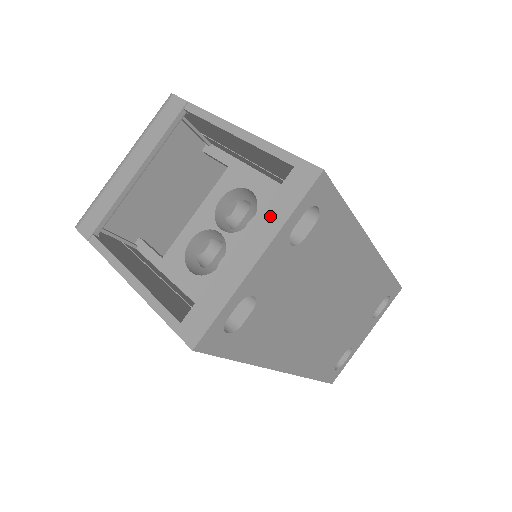
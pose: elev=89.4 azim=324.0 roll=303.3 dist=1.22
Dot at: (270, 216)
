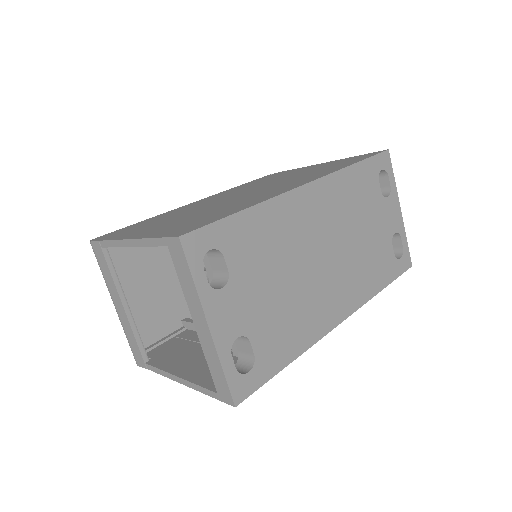
Dot at: (188, 291)
